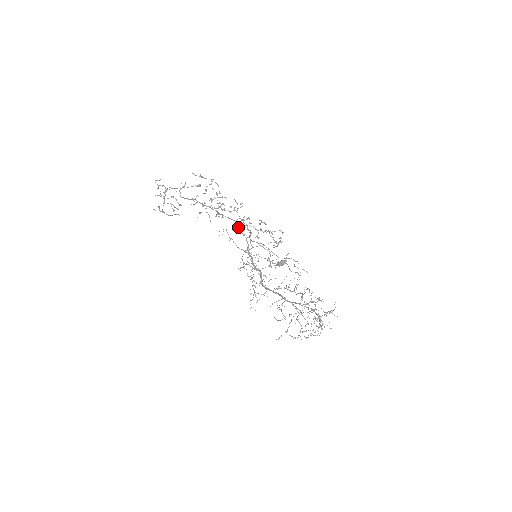
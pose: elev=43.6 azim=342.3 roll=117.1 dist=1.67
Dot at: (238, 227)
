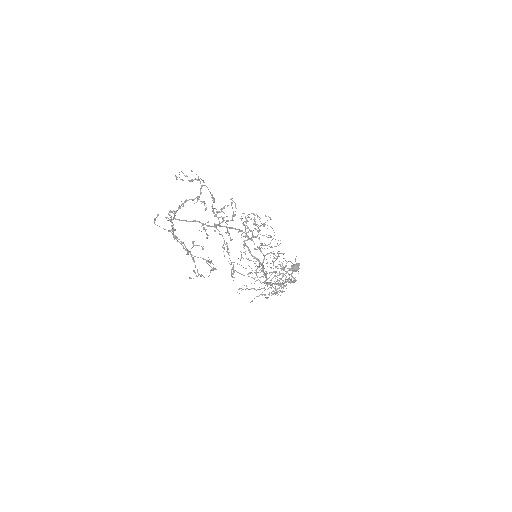
Dot at: (245, 237)
